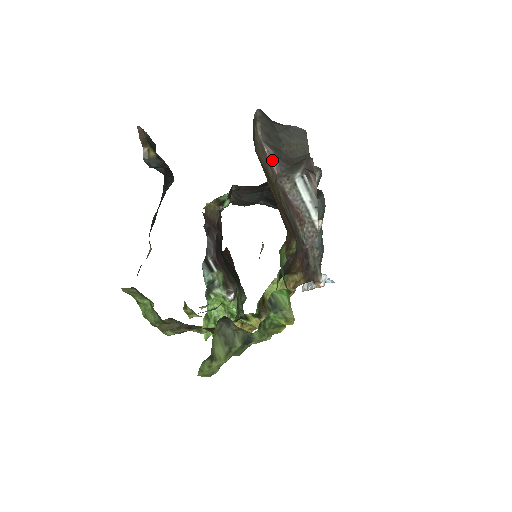
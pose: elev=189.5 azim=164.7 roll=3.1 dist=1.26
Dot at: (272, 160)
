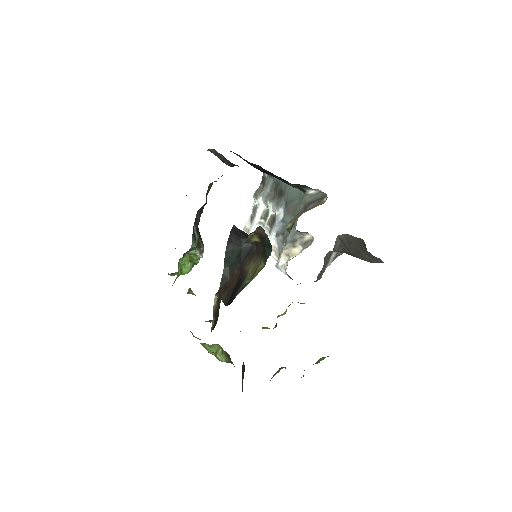
Dot at: (335, 246)
